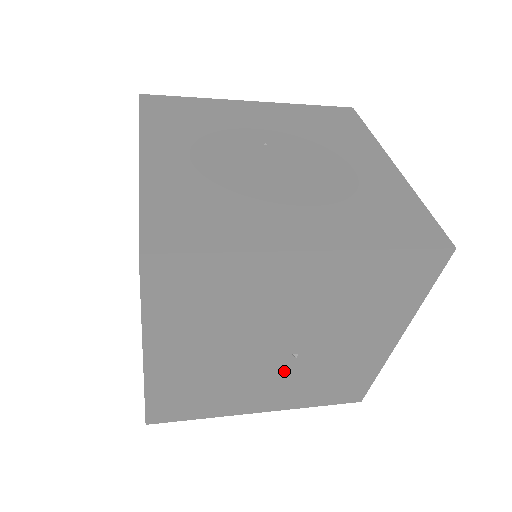
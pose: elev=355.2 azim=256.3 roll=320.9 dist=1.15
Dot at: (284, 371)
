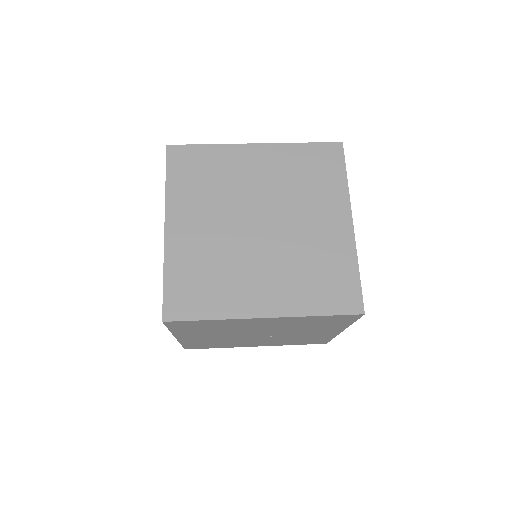
Dot at: (266, 339)
